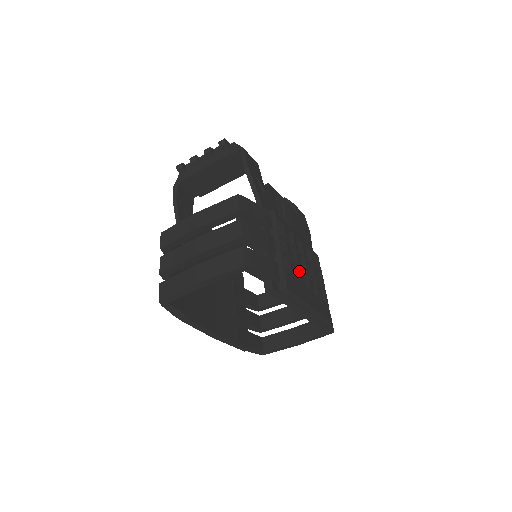
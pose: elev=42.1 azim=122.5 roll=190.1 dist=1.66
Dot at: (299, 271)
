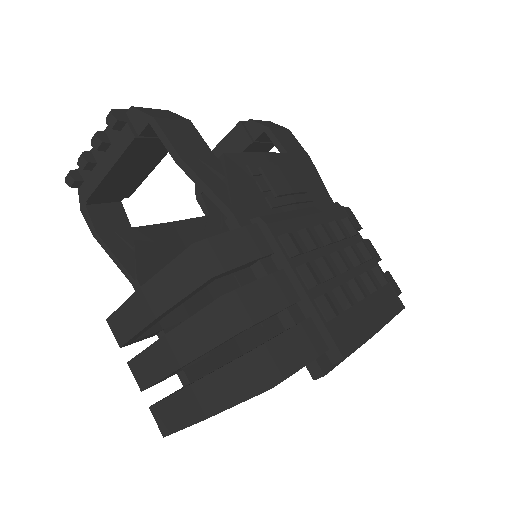
Dot at: (342, 294)
